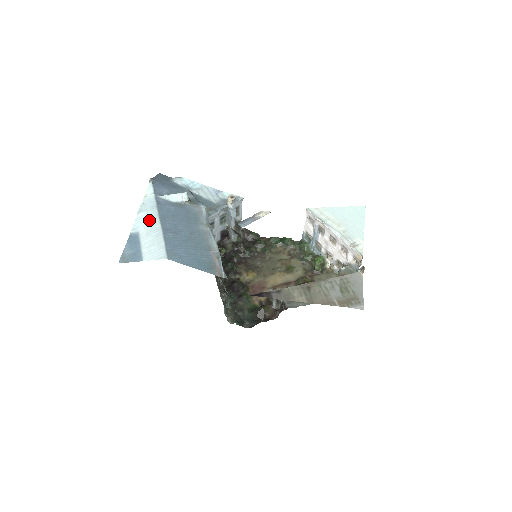
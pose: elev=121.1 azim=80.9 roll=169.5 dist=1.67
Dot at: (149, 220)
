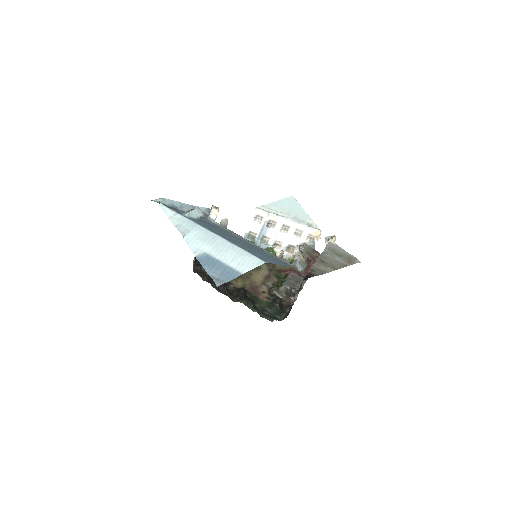
Dot at: (204, 238)
